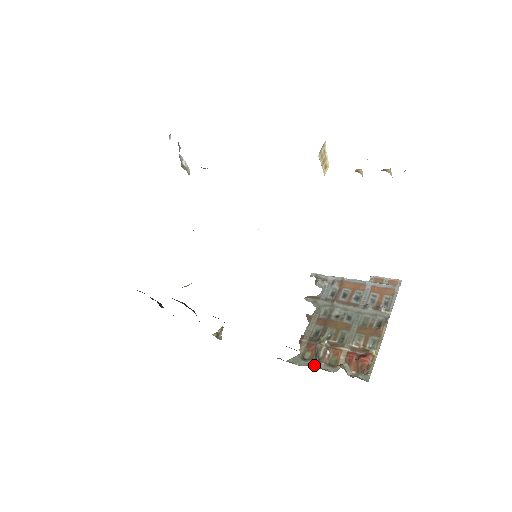
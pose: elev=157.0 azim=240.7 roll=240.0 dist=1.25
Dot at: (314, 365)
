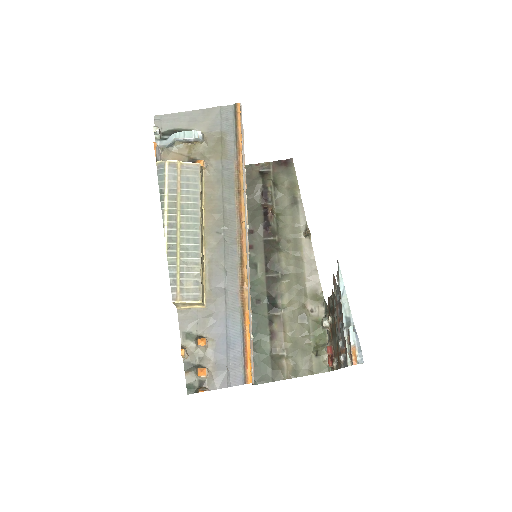
Dot at: occluded
